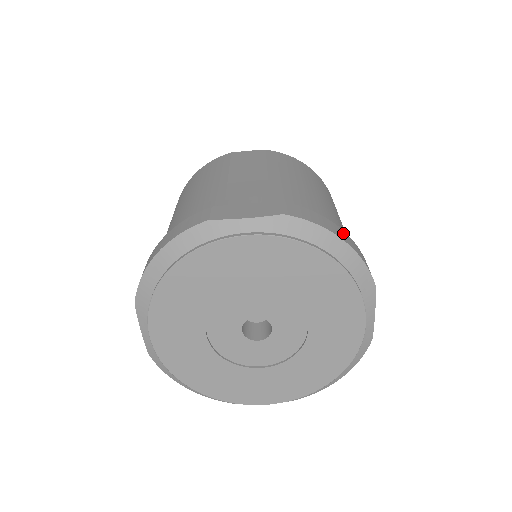
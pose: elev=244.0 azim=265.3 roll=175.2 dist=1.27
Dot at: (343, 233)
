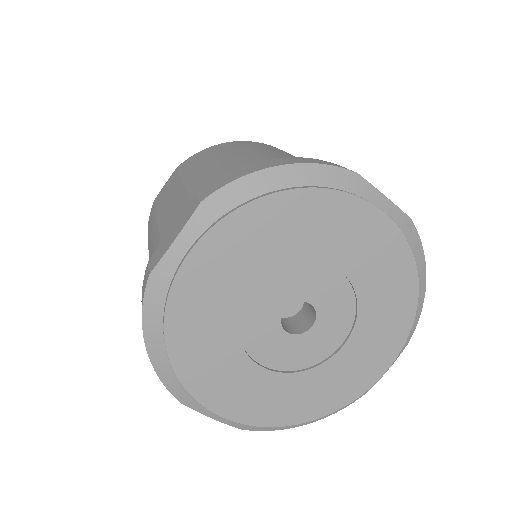
Dot at: occluded
